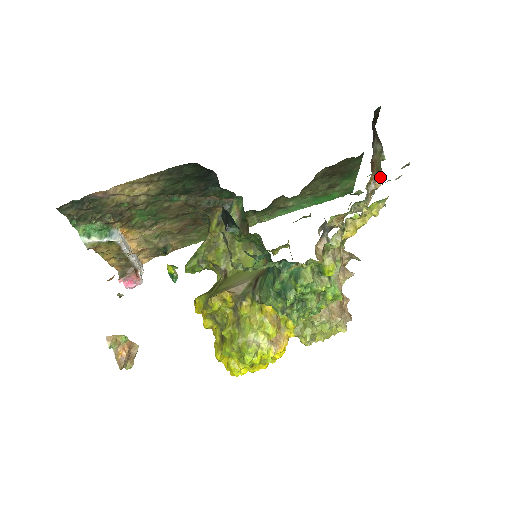
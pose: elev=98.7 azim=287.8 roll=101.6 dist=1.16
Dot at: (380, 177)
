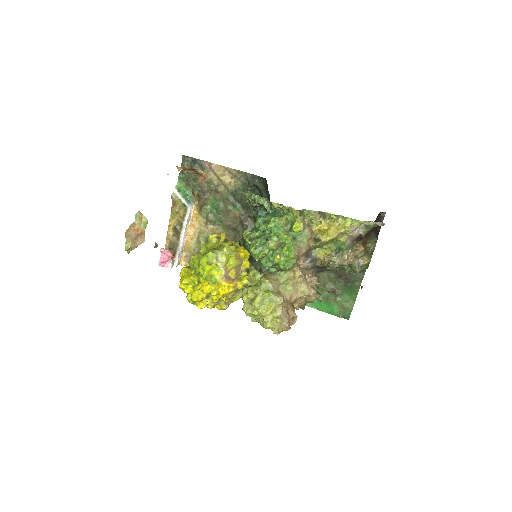
Dot at: (367, 260)
